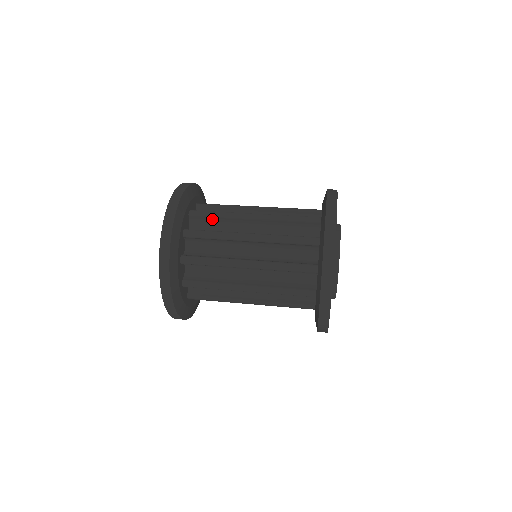
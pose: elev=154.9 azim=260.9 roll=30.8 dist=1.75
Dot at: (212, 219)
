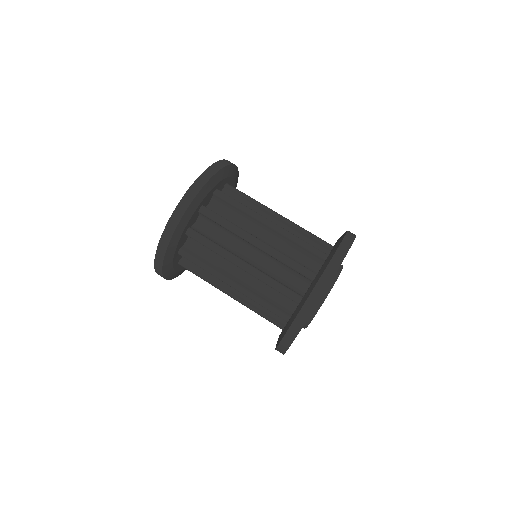
Dot at: (219, 224)
